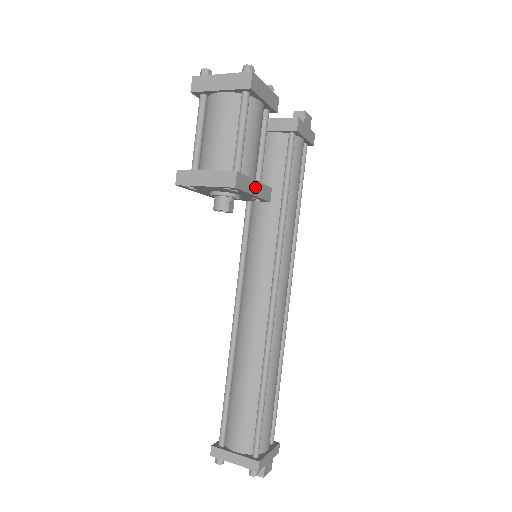
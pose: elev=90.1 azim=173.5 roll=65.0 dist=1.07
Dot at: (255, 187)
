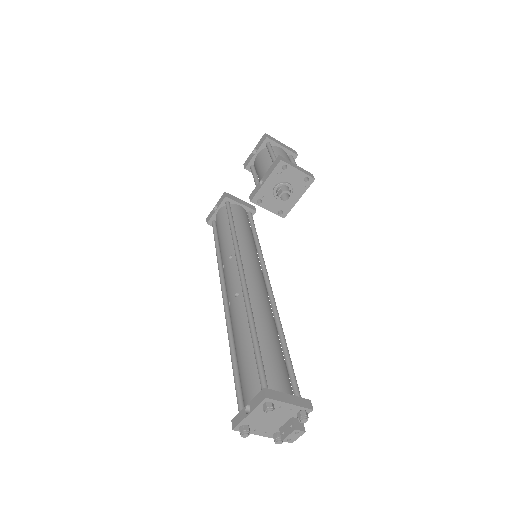
Dot at: (298, 197)
